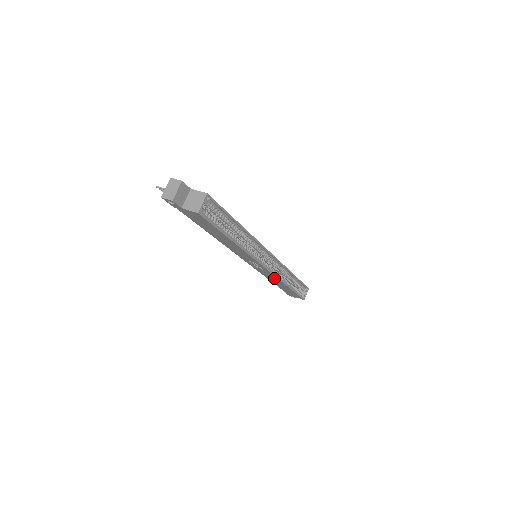
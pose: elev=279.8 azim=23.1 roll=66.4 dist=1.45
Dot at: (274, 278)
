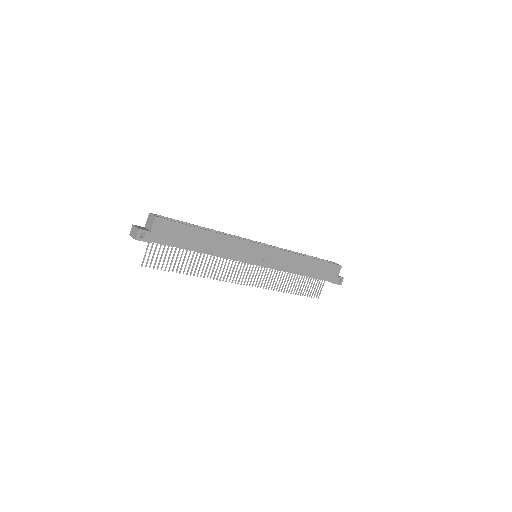
Dot at: (290, 259)
